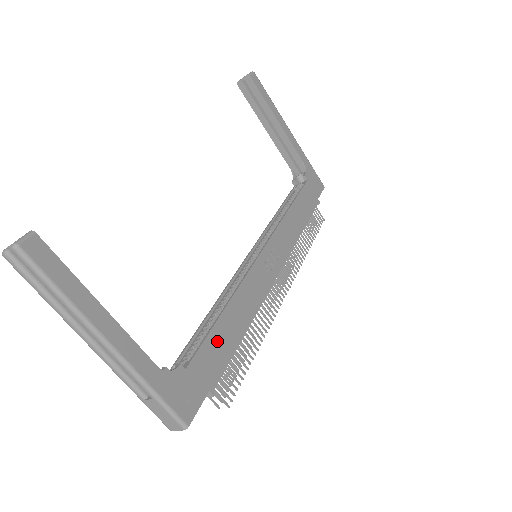
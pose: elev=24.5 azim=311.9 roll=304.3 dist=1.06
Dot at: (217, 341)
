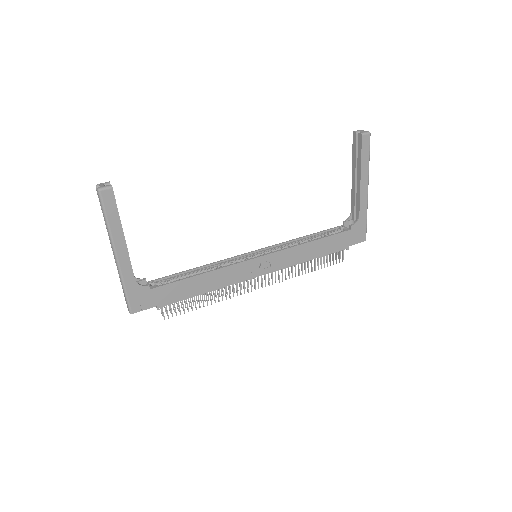
Dot at: (181, 287)
